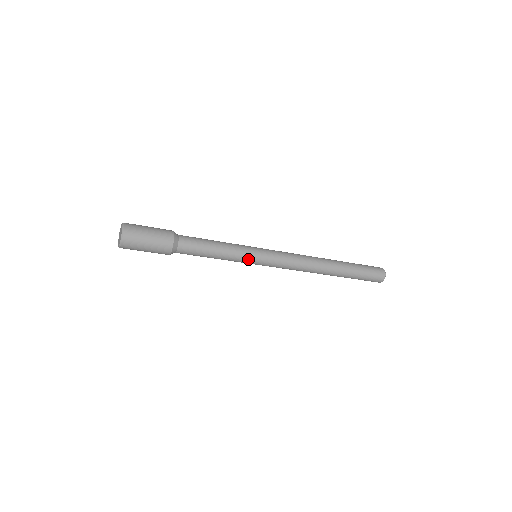
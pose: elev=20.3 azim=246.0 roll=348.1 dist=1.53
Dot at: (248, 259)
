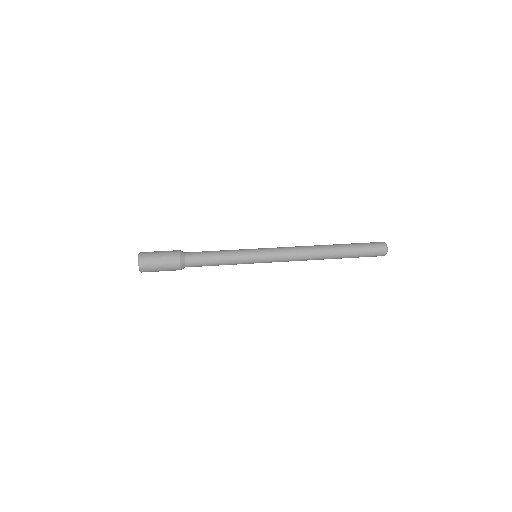
Dot at: (247, 263)
